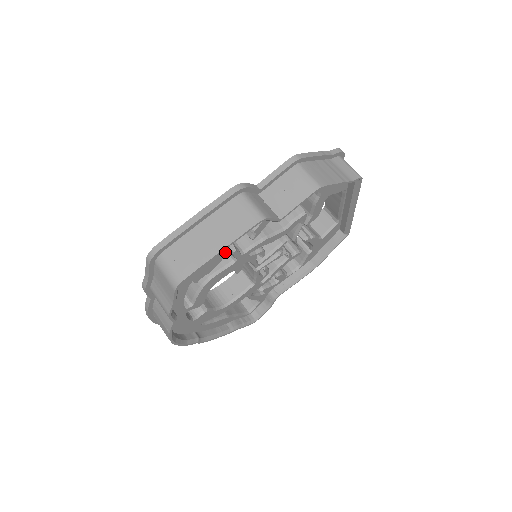
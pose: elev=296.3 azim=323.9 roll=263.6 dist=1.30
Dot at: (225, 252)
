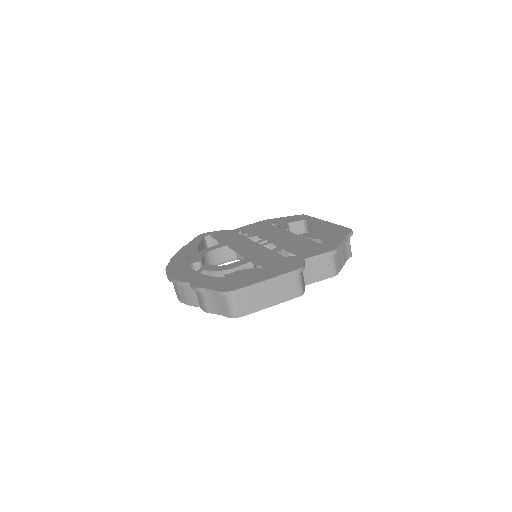
Dot at: occluded
